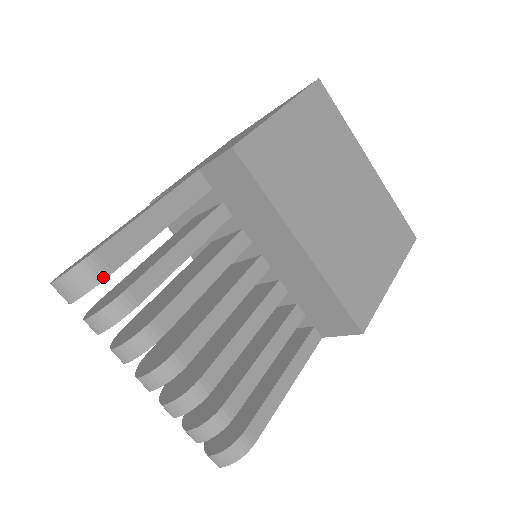
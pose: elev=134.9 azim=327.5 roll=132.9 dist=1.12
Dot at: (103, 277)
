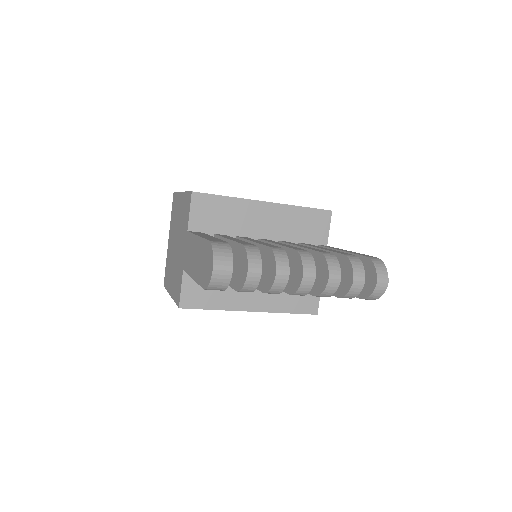
Dot at: (227, 244)
